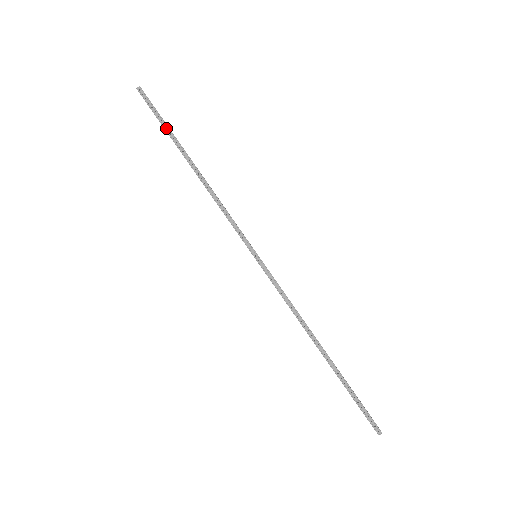
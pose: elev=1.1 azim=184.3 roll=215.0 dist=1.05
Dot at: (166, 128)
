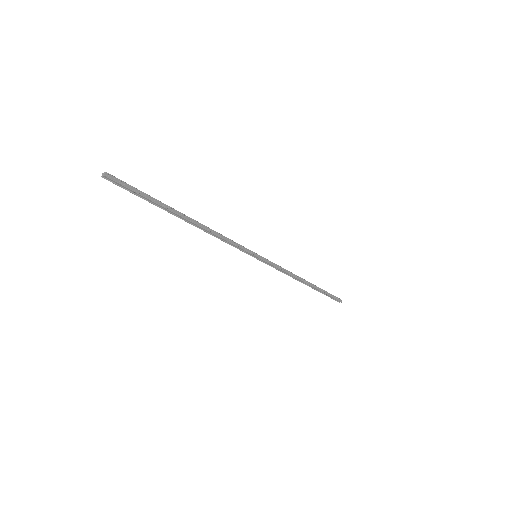
Dot at: (153, 200)
